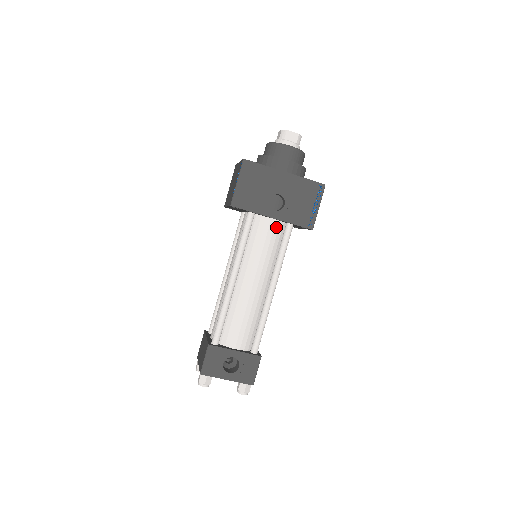
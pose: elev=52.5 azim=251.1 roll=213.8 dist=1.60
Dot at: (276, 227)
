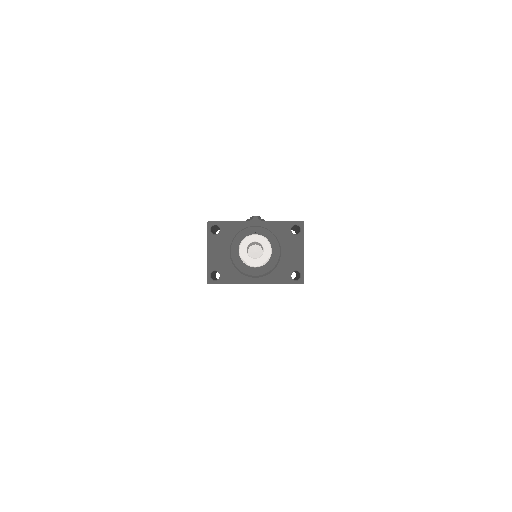
Dot at: occluded
